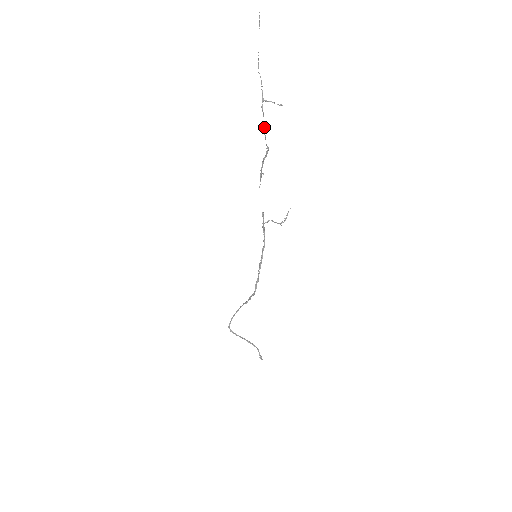
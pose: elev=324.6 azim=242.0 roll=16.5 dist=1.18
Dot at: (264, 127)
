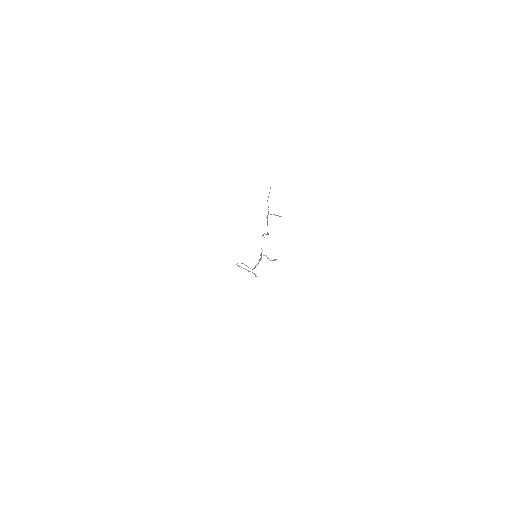
Dot at: (267, 225)
